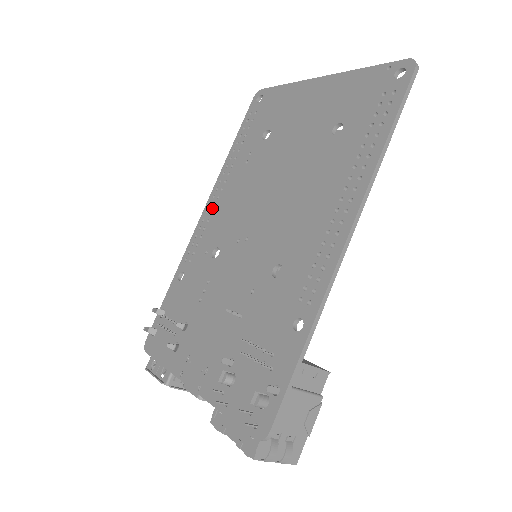
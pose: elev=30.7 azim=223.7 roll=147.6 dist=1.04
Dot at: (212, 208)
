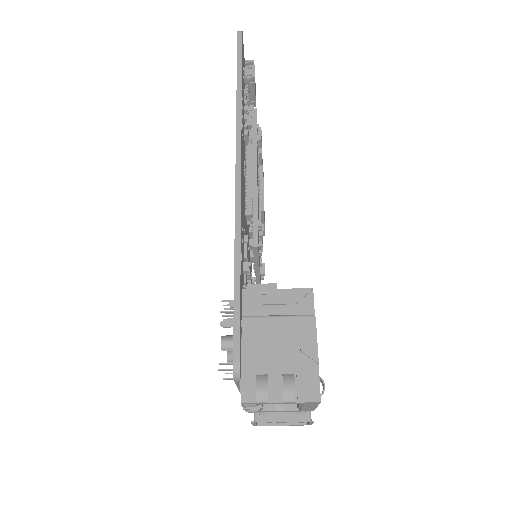
Dot at: occluded
